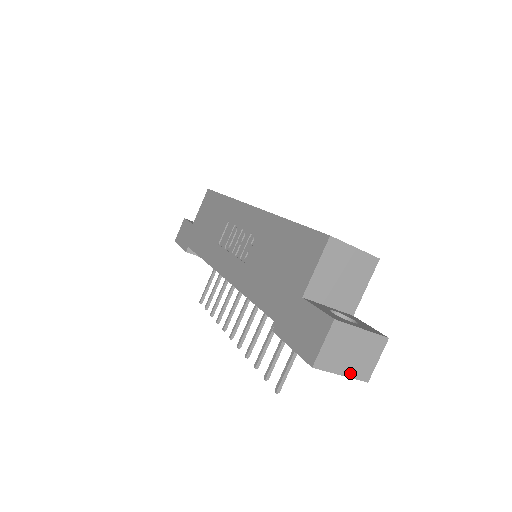
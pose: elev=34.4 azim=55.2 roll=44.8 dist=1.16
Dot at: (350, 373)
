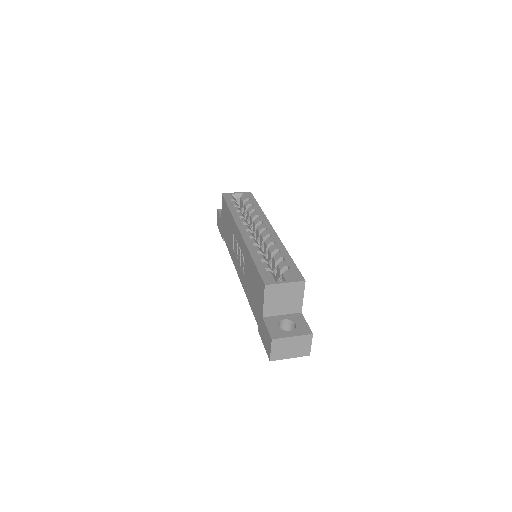
Dot at: (295, 356)
